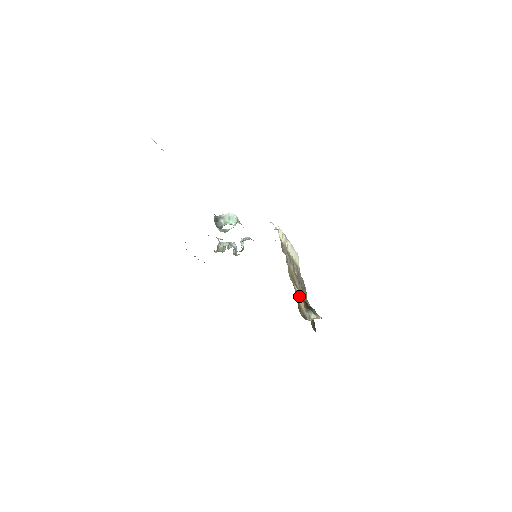
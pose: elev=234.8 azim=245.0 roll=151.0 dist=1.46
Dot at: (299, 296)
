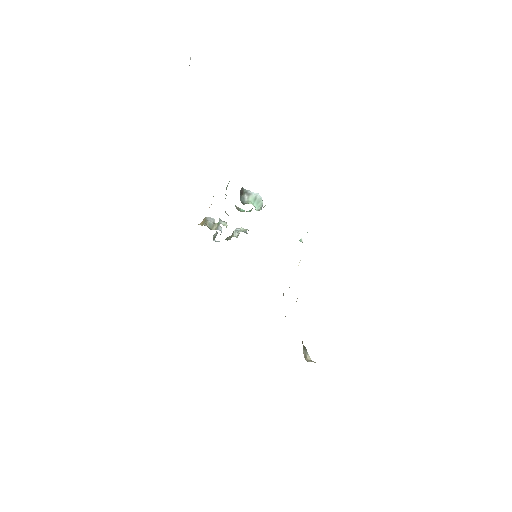
Dot at: occluded
